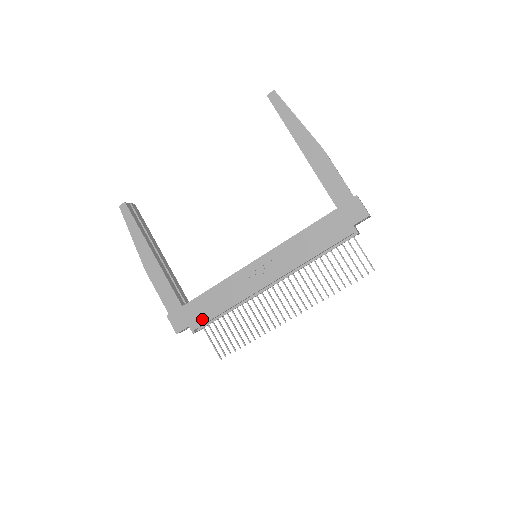
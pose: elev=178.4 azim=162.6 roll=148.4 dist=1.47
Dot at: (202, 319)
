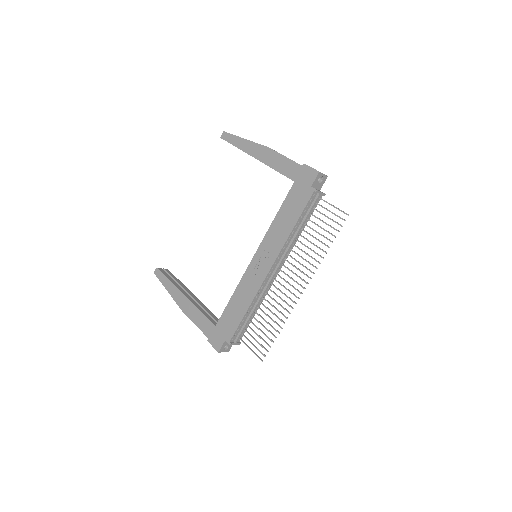
Dot at: (232, 328)
